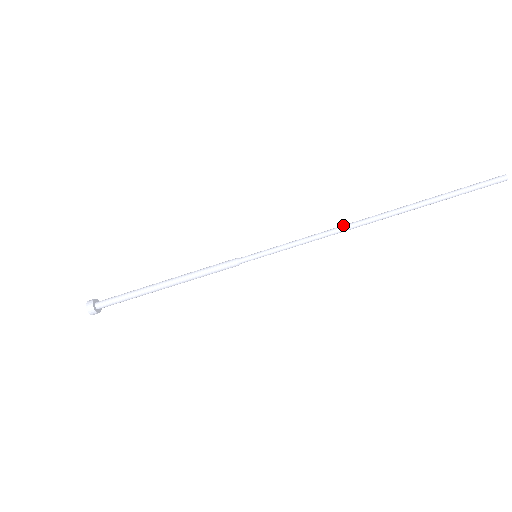
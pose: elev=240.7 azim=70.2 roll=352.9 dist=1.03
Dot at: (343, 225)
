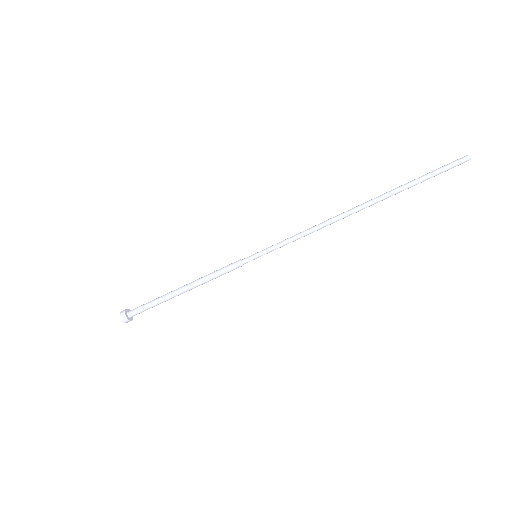
Dot at: (328, 221)
